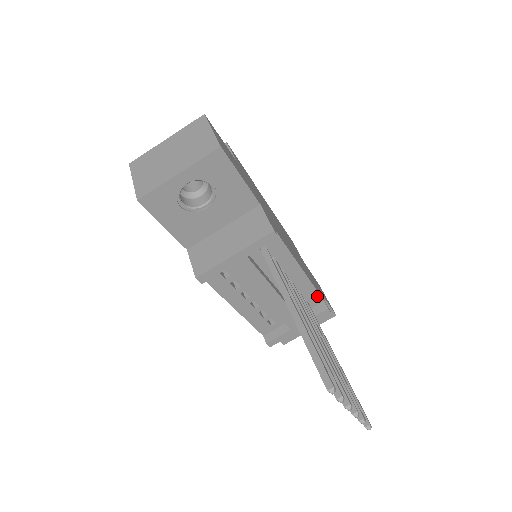
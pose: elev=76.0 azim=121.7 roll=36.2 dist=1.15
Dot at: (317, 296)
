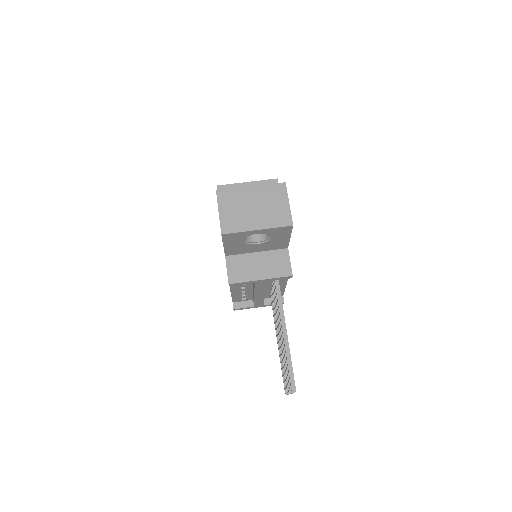
Dot at: (282, 293)
